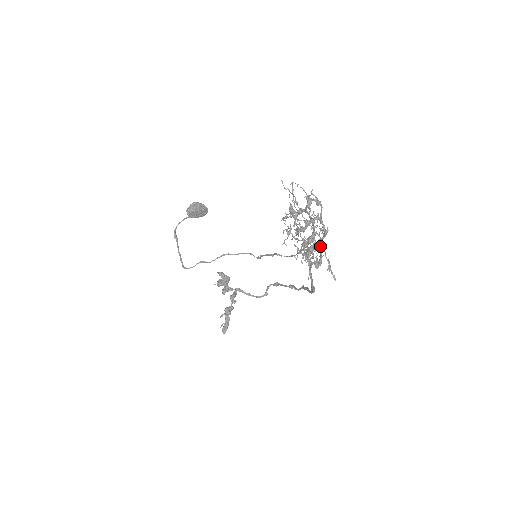
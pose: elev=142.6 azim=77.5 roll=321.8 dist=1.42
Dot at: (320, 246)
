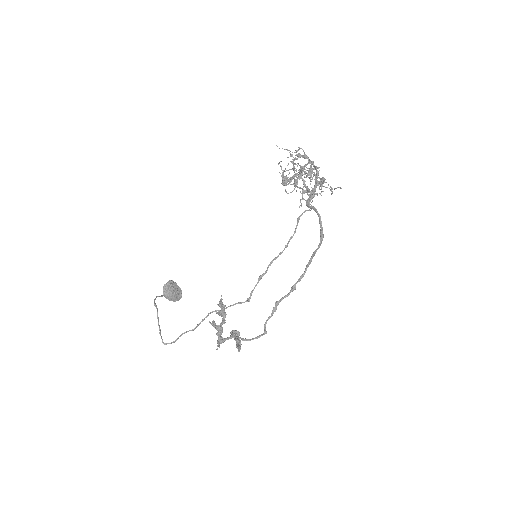
Dot at: (317, 181)
